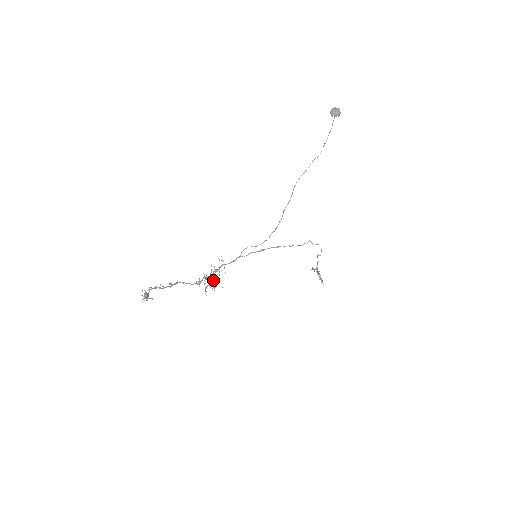
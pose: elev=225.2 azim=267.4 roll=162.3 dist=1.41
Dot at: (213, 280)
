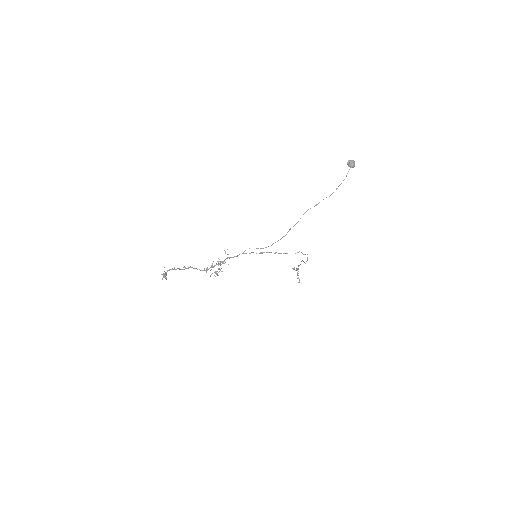
Dot at: (218, 269)
